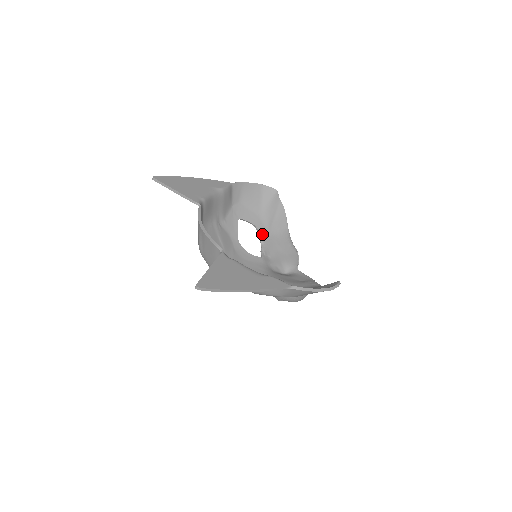
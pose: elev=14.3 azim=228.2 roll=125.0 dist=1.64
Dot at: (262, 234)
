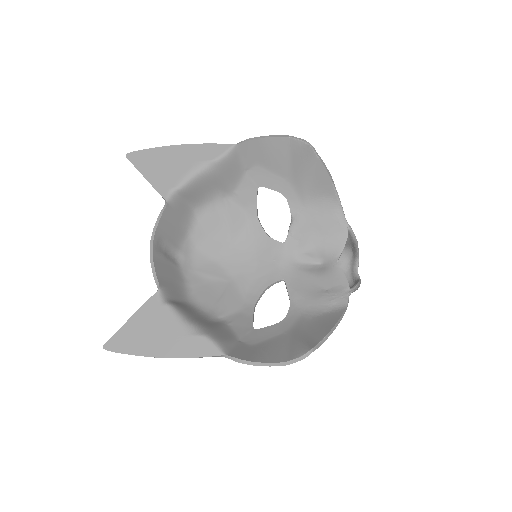
Dot at: (294, 206)
